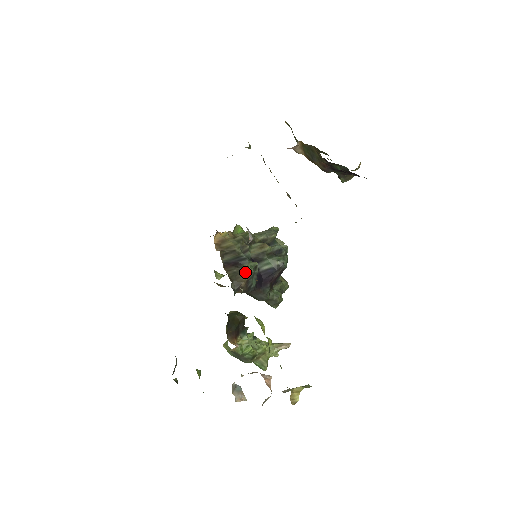
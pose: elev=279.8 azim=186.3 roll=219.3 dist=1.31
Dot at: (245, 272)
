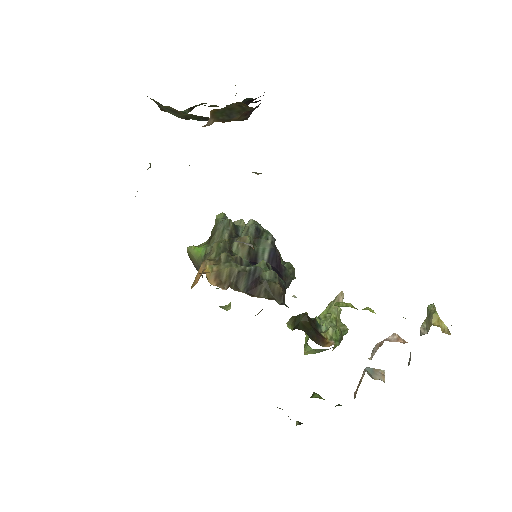
Dot at: (270, 279)
